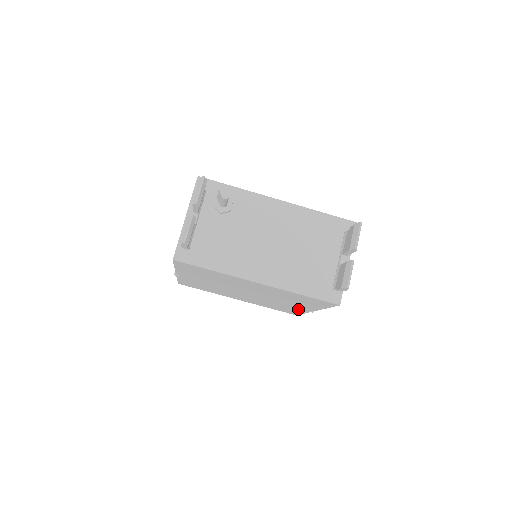
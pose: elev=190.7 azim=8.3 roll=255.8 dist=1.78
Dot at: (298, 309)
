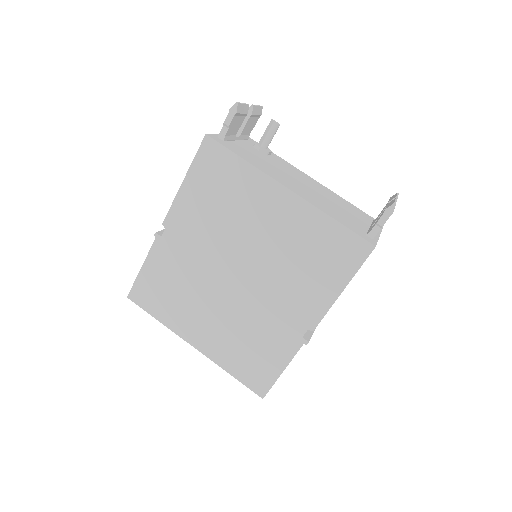
Dot at: (287, 339)
